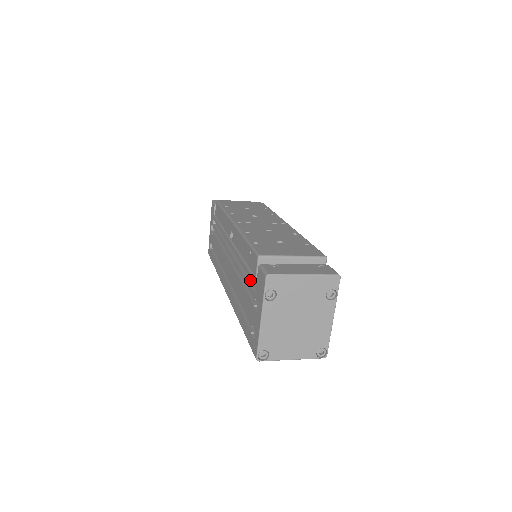
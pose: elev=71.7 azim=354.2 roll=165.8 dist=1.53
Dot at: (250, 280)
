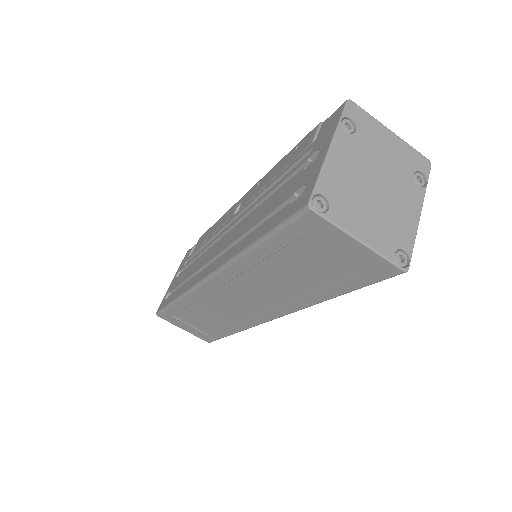
Dot at: occluded
